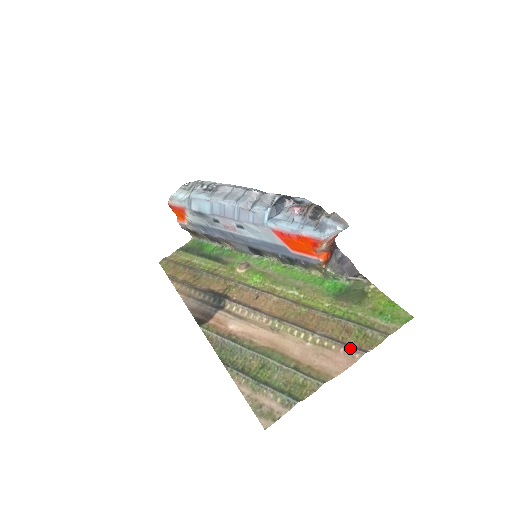
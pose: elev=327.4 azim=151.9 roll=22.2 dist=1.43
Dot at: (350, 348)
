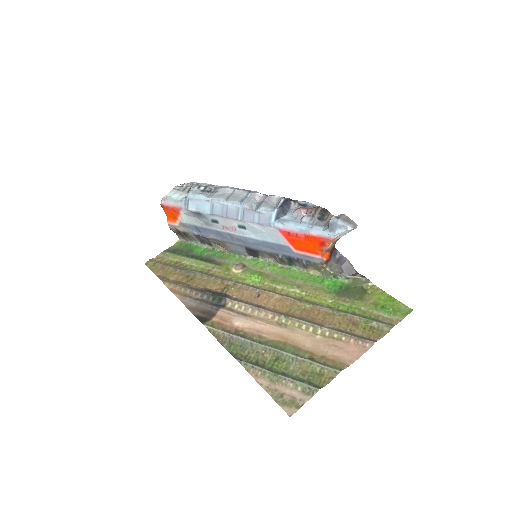
Dot at: (360, 338)
